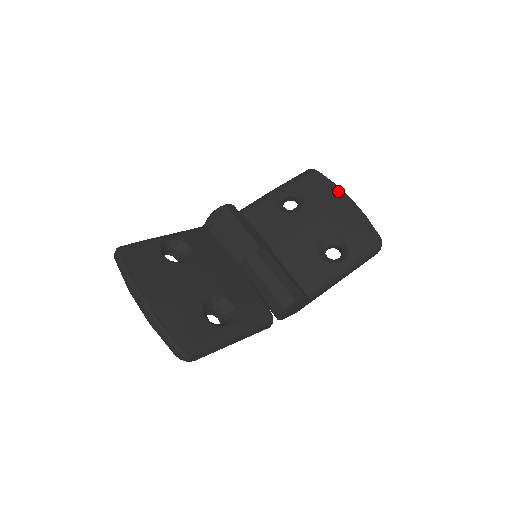
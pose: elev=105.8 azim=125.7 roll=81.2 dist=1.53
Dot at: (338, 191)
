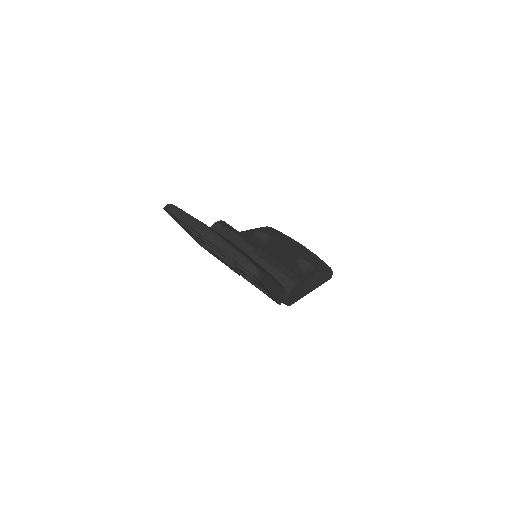
Dot at: (292, 239)
